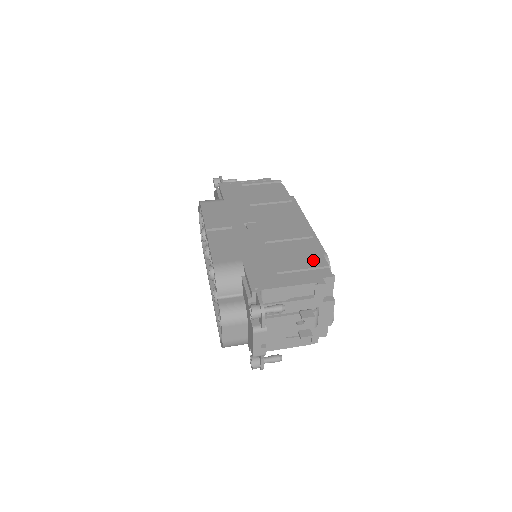
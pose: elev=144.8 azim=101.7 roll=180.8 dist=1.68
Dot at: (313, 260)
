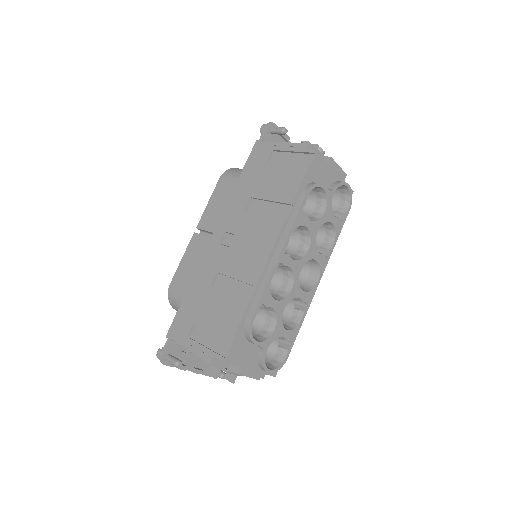
Dot at: (226, 326)
